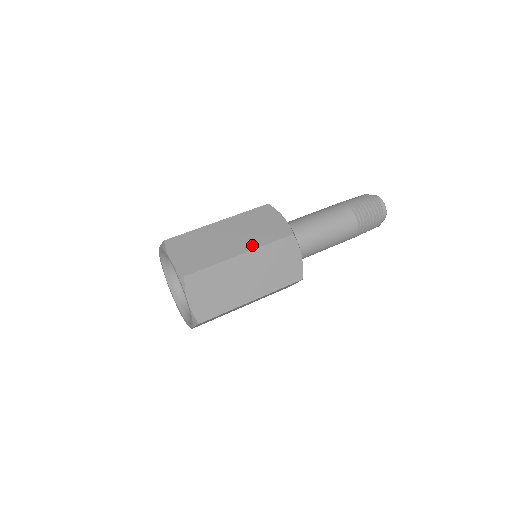
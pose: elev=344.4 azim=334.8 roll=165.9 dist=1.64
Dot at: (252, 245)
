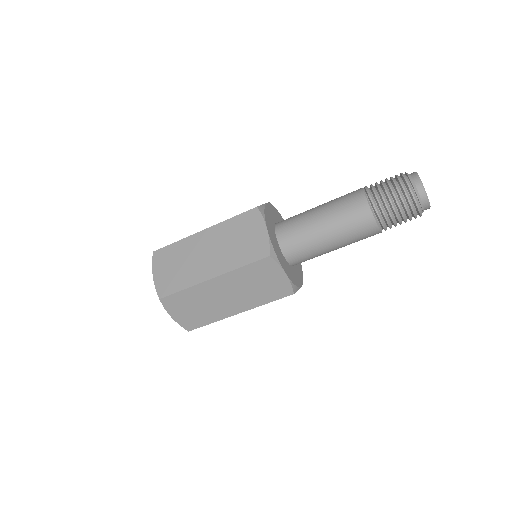
Dot at: (224, 267)
